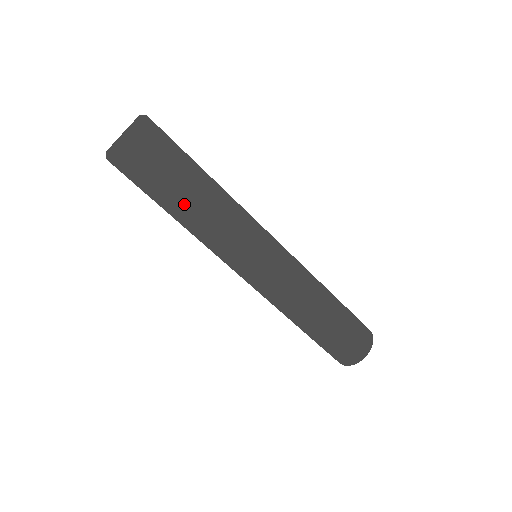
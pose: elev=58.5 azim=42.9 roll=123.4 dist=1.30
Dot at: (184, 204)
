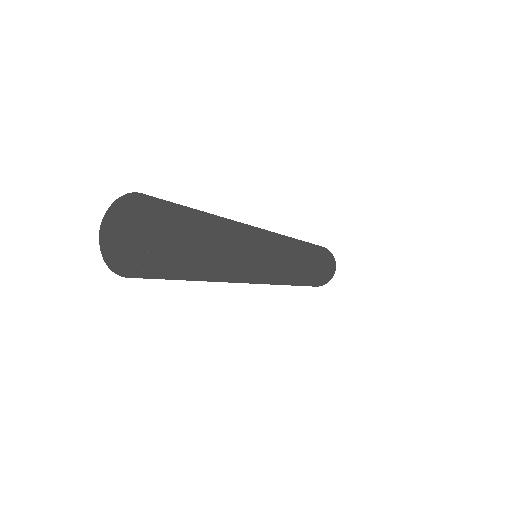
Dot at: occluded
